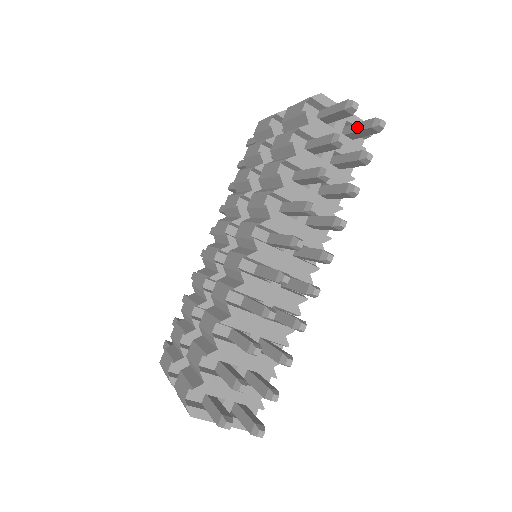
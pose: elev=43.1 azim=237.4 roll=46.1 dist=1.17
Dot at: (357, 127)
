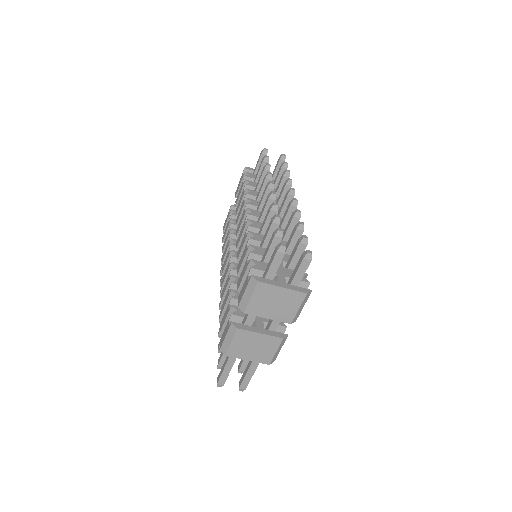
Dot at: (274, 170)
